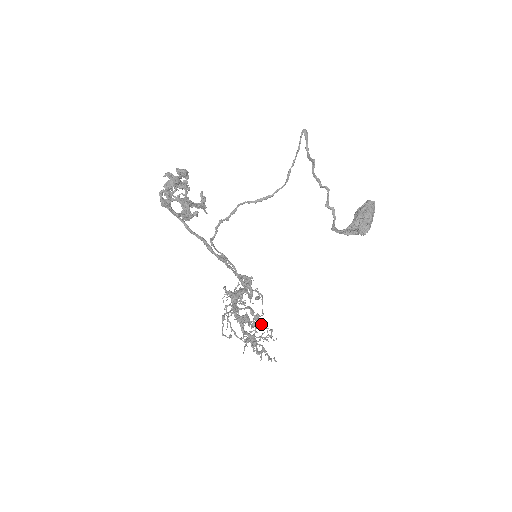
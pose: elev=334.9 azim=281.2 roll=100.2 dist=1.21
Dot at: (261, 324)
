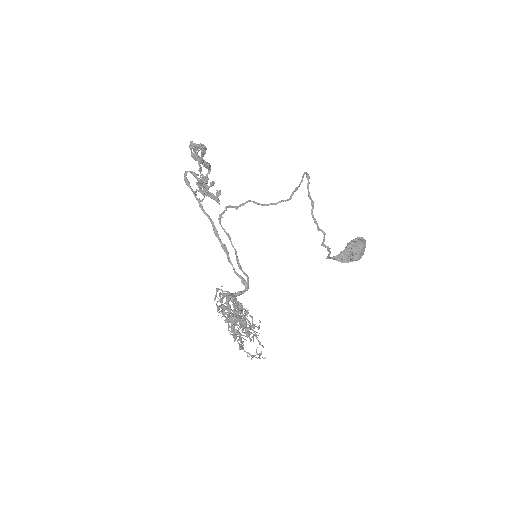
Dot at: occluded
